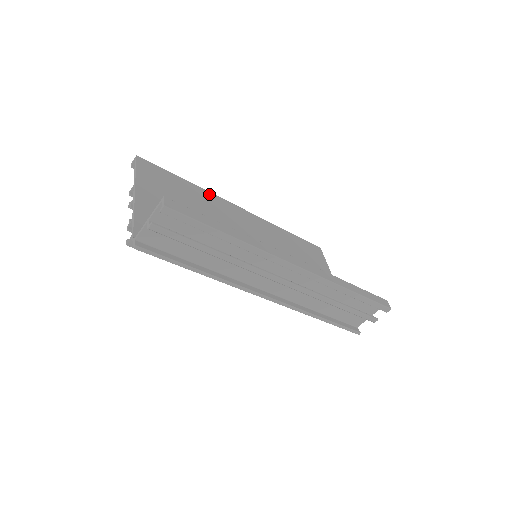
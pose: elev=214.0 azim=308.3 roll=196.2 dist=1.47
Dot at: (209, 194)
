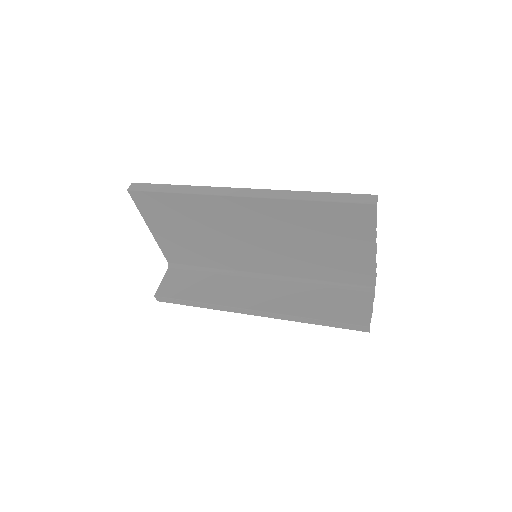
Dot at: (201, 198)
